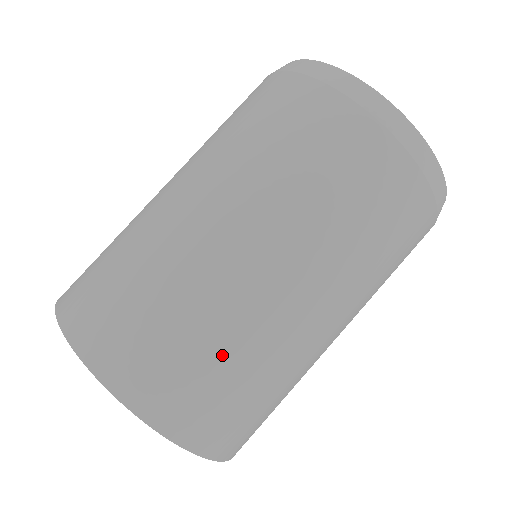
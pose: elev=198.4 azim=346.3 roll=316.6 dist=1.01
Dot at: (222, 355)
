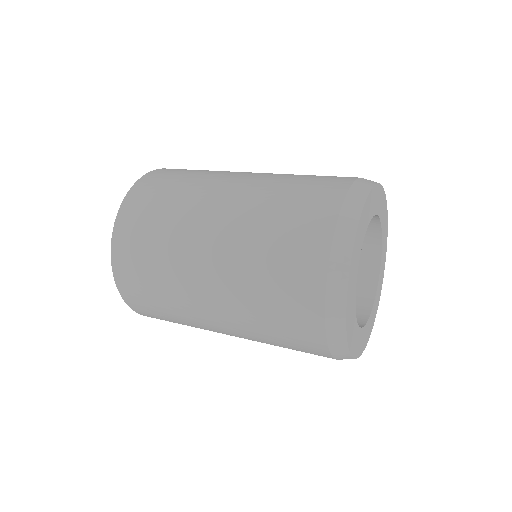
Dot at: (180, 323)
